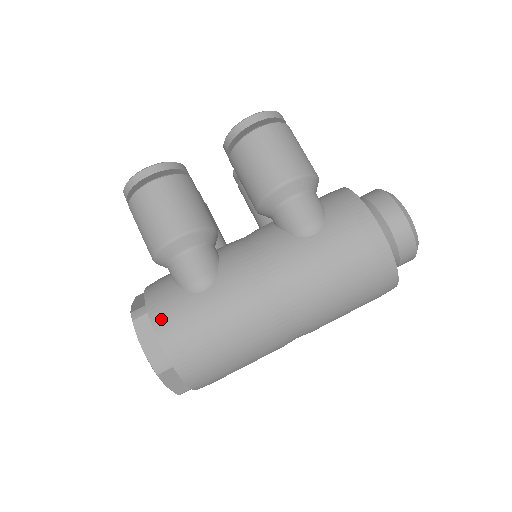
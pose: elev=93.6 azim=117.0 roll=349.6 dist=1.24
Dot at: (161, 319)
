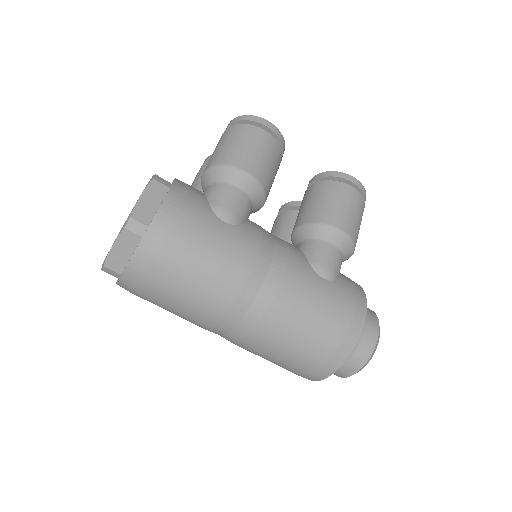
Dot at: (177, 200)
